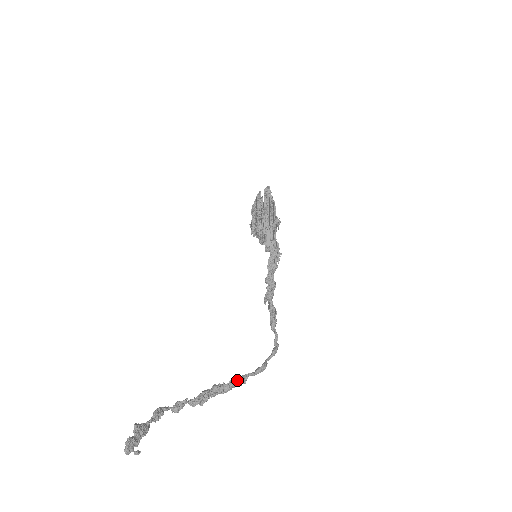
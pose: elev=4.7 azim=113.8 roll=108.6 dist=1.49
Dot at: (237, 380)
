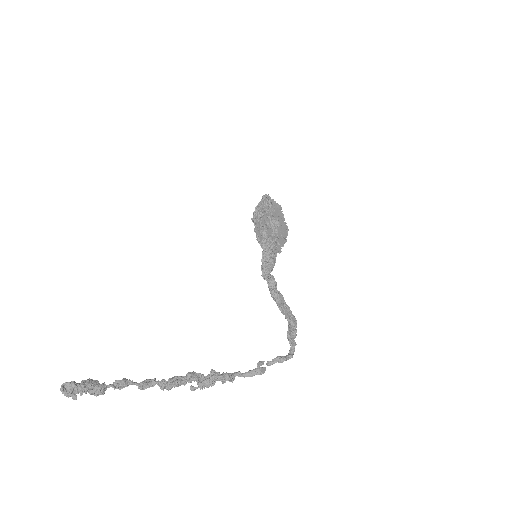
Dot at: (216, 372)
